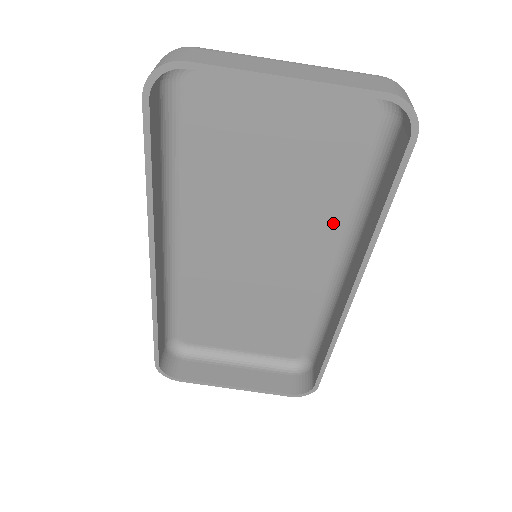
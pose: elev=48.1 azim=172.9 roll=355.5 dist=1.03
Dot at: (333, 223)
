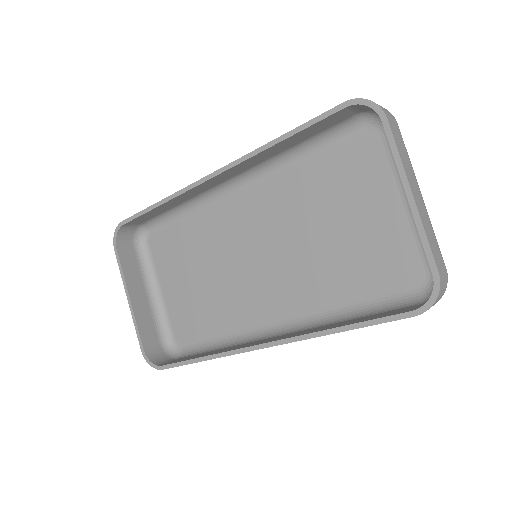
Dot at: (313, 303)
